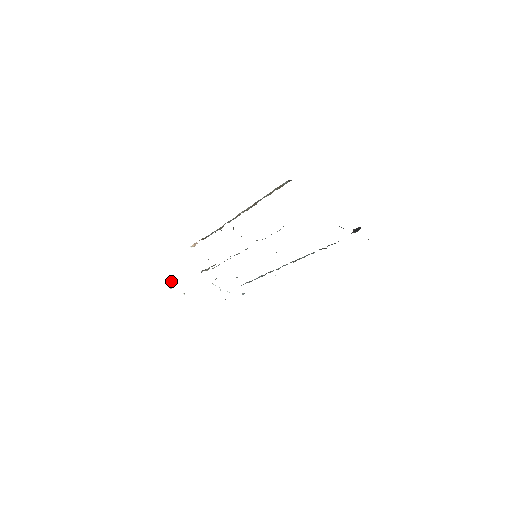
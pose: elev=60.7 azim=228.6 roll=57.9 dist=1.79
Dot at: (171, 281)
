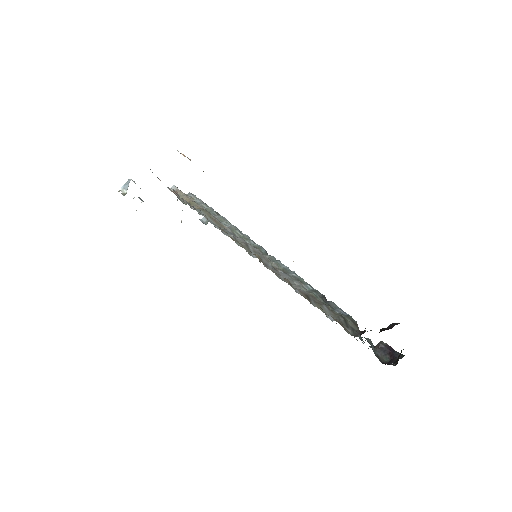
Dot at: (128, 186)
